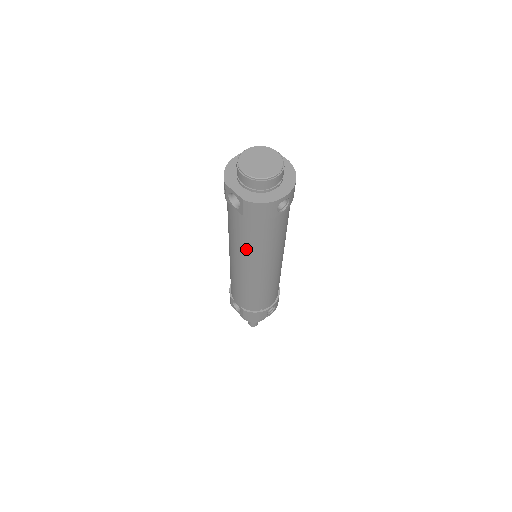
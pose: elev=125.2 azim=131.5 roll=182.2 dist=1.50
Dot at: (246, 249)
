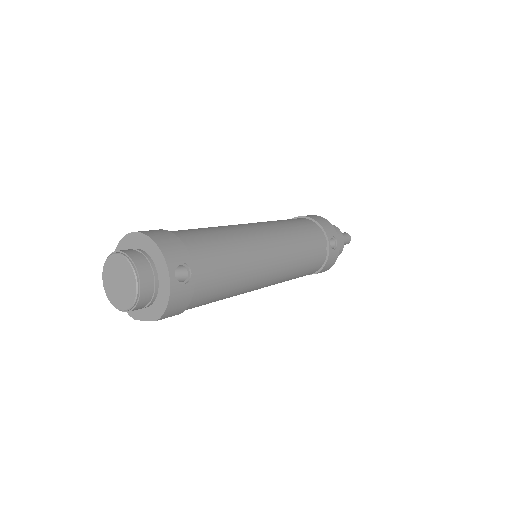
Dot at: (231, 296)
